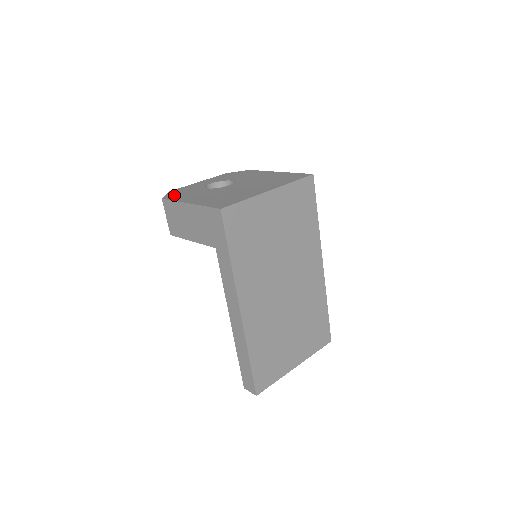
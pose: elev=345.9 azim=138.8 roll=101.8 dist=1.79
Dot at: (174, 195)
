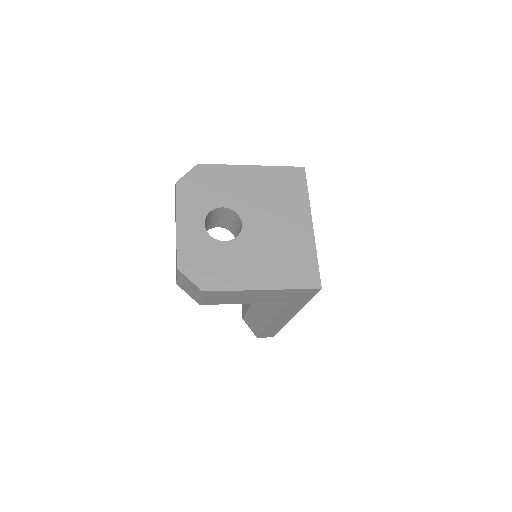
Dot at: (207, 276)
